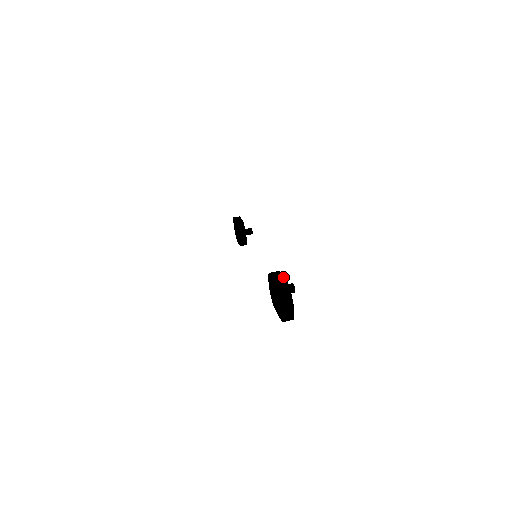
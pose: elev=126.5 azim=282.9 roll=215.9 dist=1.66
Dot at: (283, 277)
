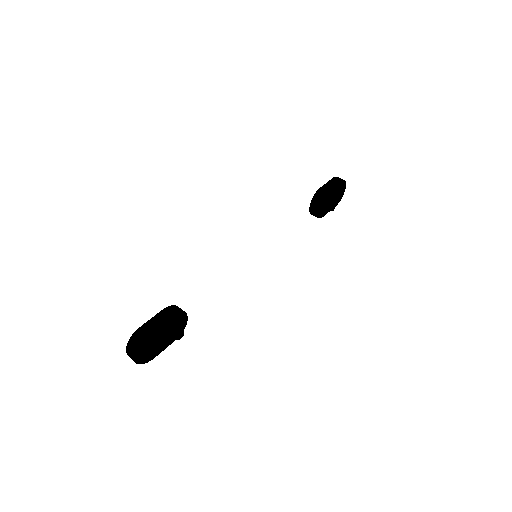
Dot at: (154, 326)
